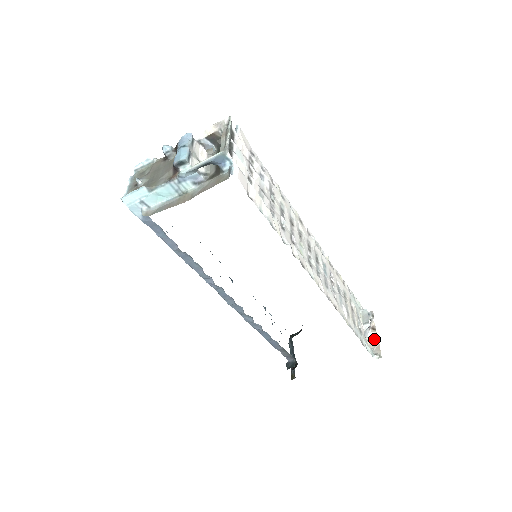
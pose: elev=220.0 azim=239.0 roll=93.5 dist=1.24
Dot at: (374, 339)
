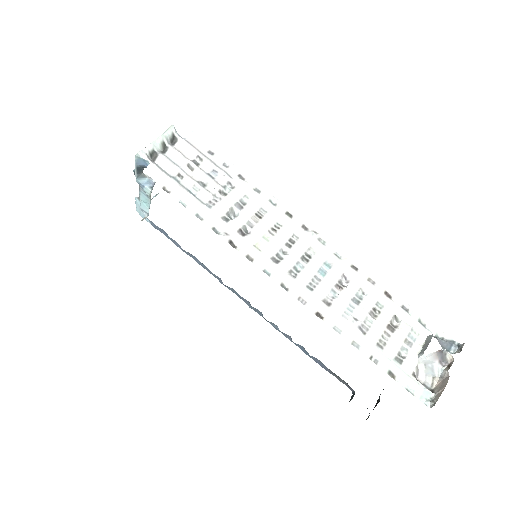
Dot at: (444, 380)
